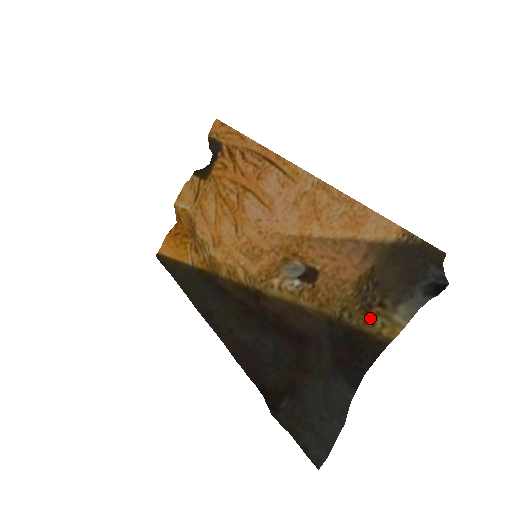
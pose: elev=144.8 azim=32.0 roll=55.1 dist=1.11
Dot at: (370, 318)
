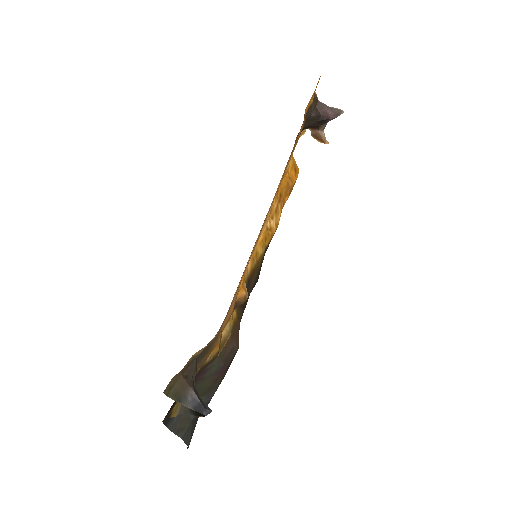
Dot at: occluded
